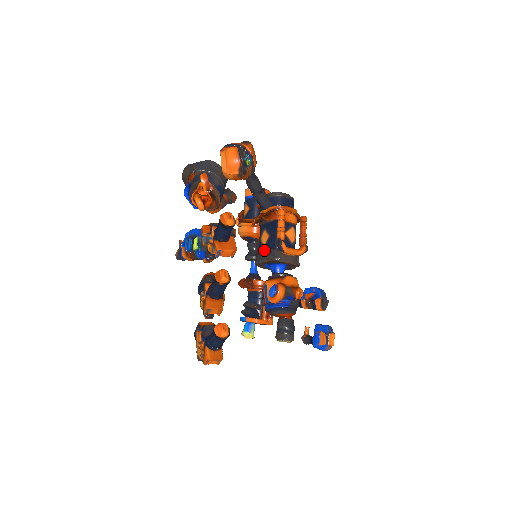
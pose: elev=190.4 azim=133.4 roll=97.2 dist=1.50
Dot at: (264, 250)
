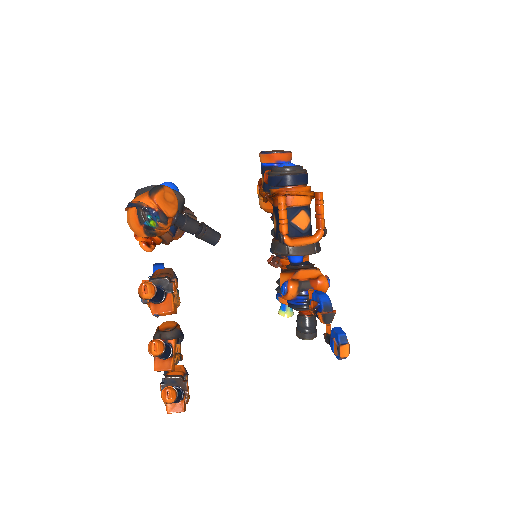
Dot at: (275, 238)
